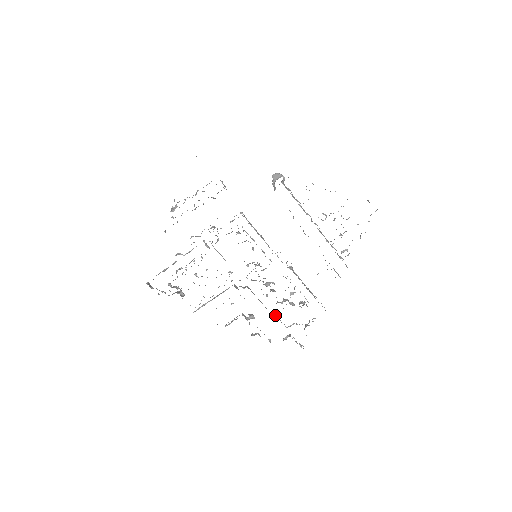
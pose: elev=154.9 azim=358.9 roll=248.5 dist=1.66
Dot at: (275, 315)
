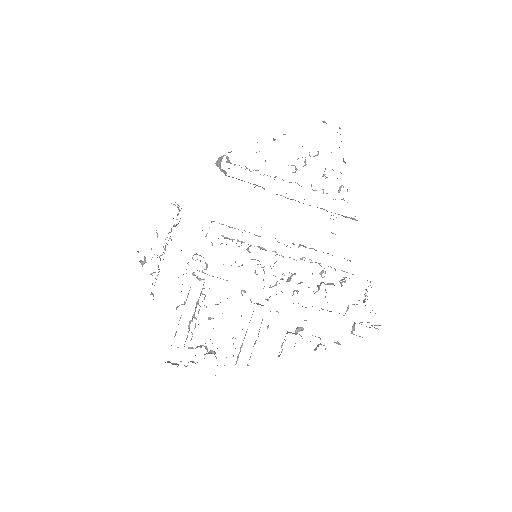
Dot at: (322, 309)
